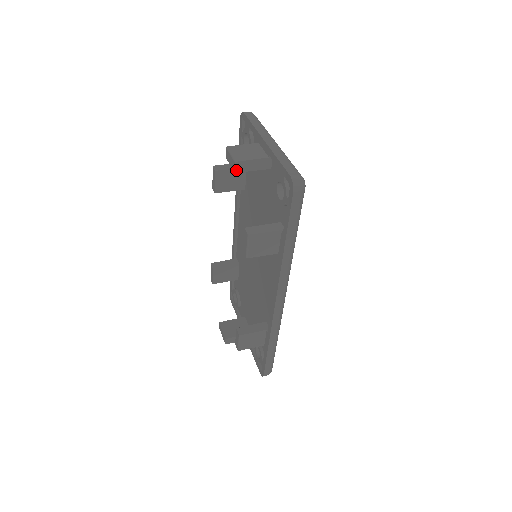
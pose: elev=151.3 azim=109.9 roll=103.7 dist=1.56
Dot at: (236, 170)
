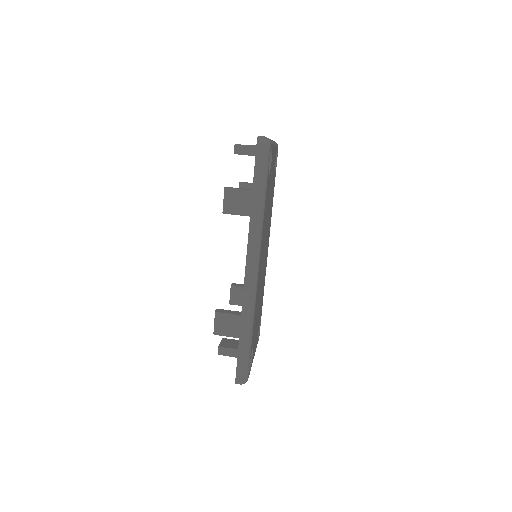
Dot at: (235, 152)
